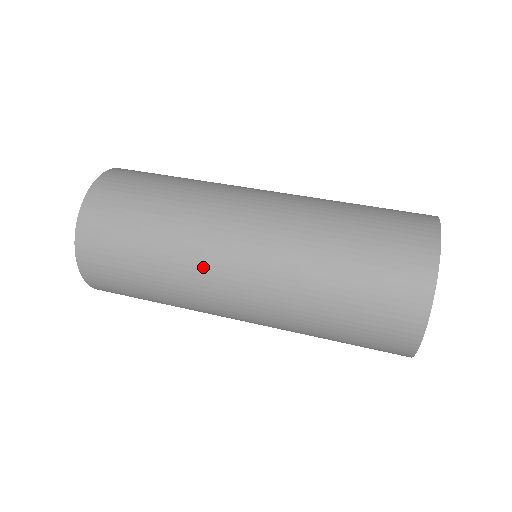
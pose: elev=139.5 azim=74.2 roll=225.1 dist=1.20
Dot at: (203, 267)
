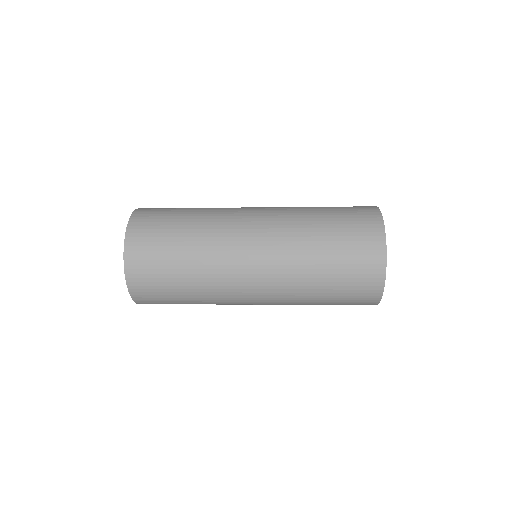
Dot at: (231, 210)
